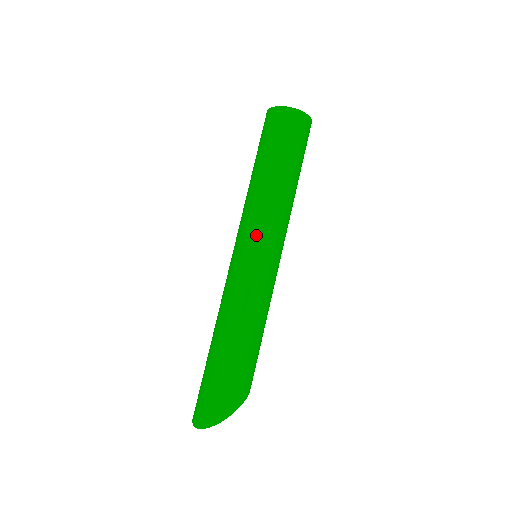
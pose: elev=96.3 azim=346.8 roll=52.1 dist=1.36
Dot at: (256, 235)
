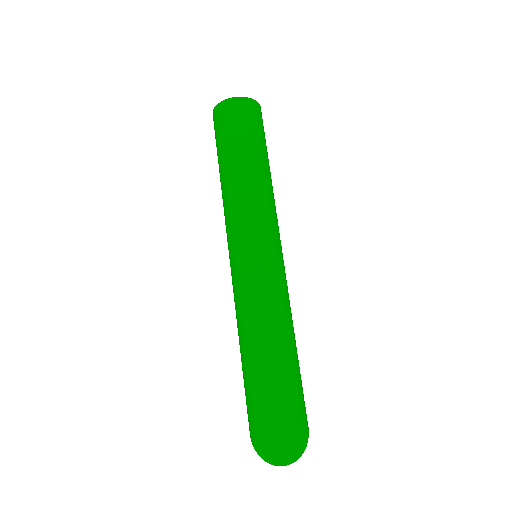
Dot at: (271, 230)
